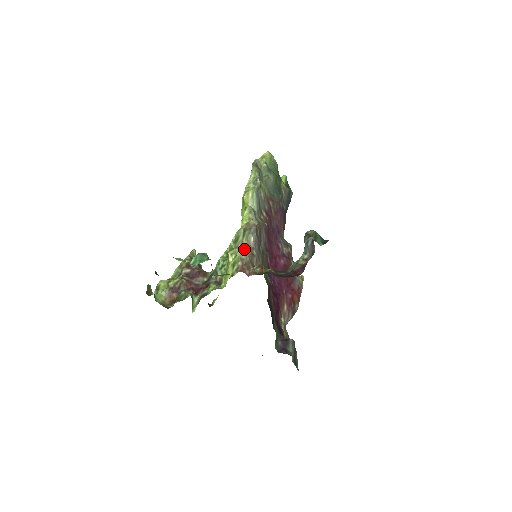
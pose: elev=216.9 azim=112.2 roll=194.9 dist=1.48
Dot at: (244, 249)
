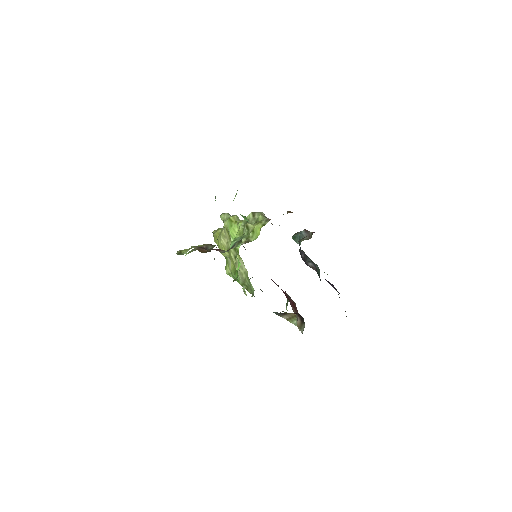
Dot at: occluded
